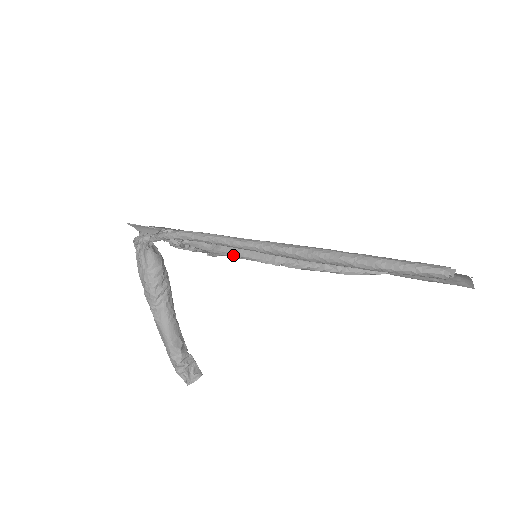
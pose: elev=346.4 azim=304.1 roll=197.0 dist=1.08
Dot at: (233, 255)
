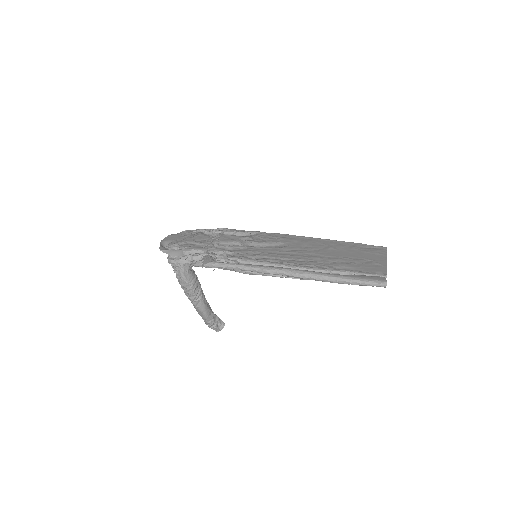
Dot at: (253, 272)
